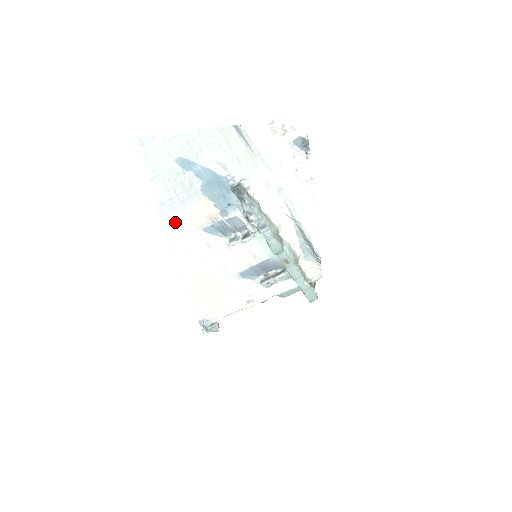
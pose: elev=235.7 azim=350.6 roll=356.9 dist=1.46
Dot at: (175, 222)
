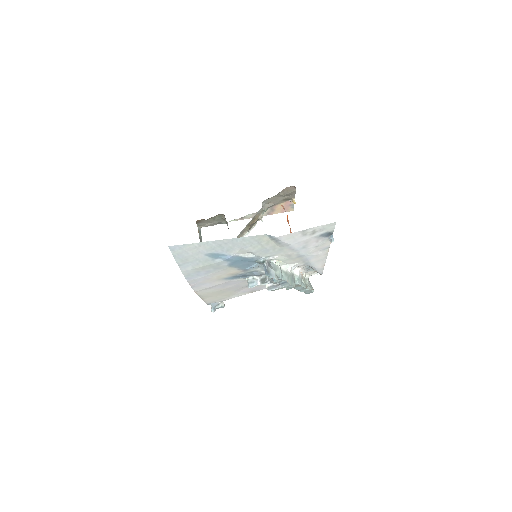
Dot at: (199, 280)
